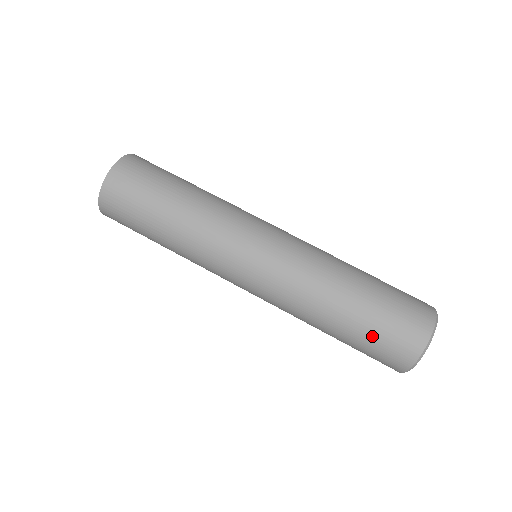
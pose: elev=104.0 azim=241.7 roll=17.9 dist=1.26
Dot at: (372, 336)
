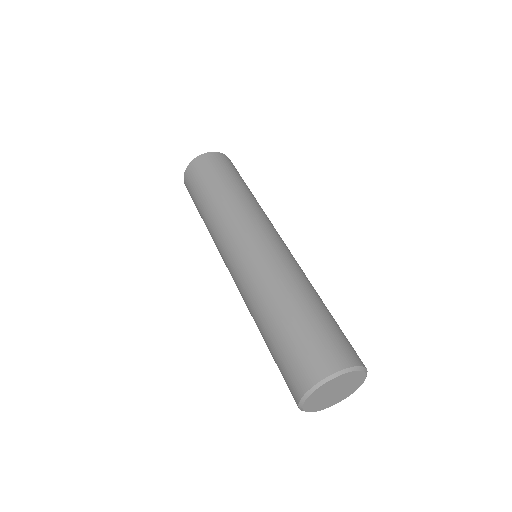
Dot at: (280, 355)
